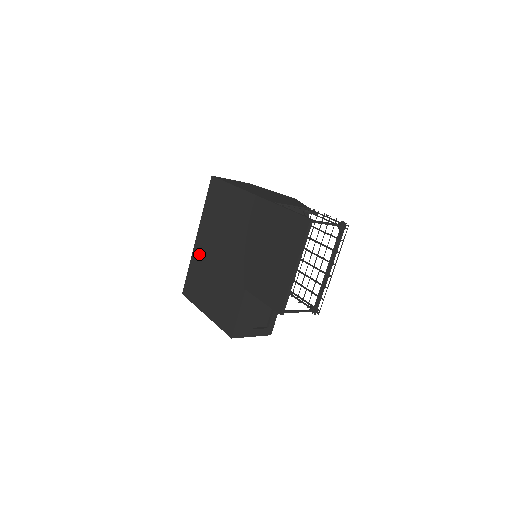
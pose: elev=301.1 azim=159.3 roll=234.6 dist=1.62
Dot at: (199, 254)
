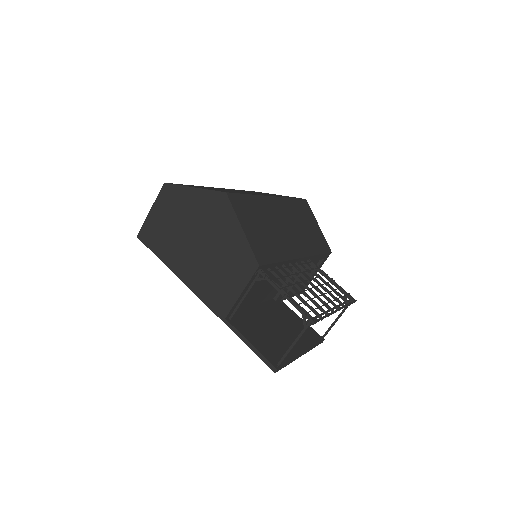
Dot at: occluded
